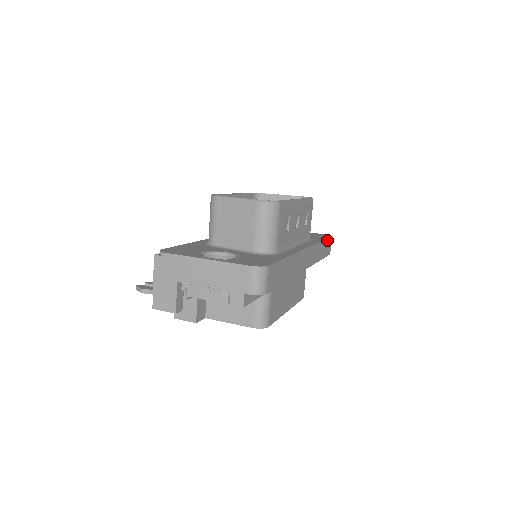
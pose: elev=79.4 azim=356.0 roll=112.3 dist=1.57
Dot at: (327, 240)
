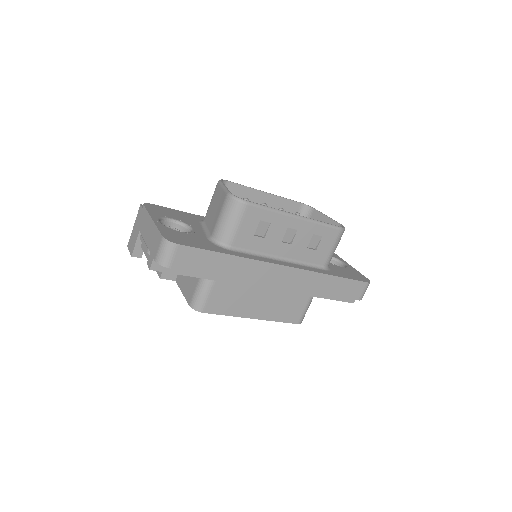
Dot at: (351, 281)
